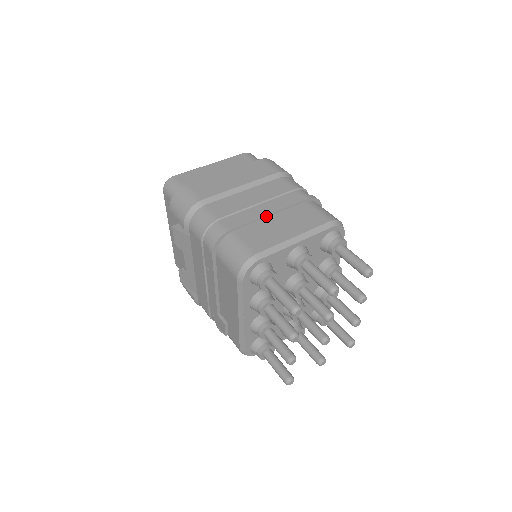
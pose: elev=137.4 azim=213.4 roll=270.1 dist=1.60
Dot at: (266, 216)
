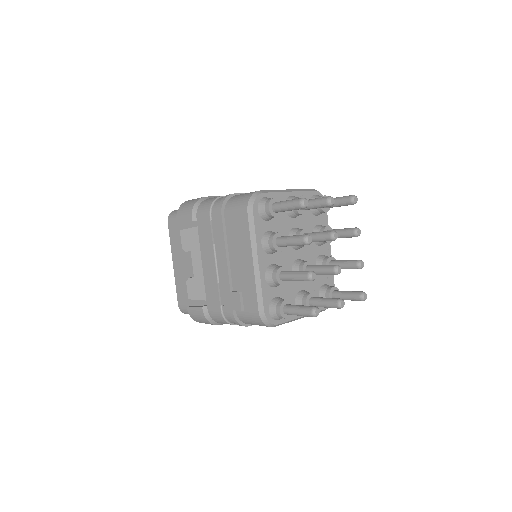
Dot at: occluded
